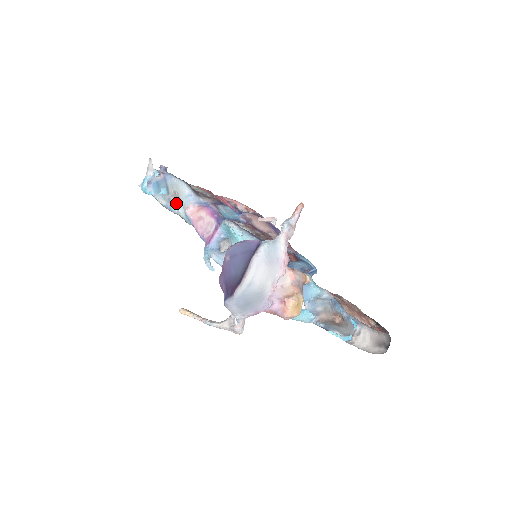
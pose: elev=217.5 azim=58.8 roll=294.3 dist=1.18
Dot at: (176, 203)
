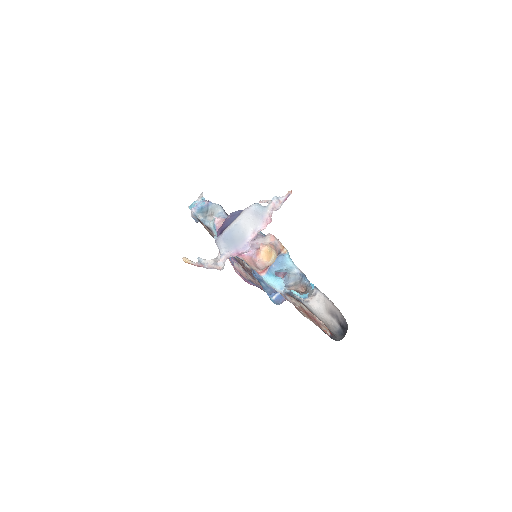
Dot at: (210, 219)
